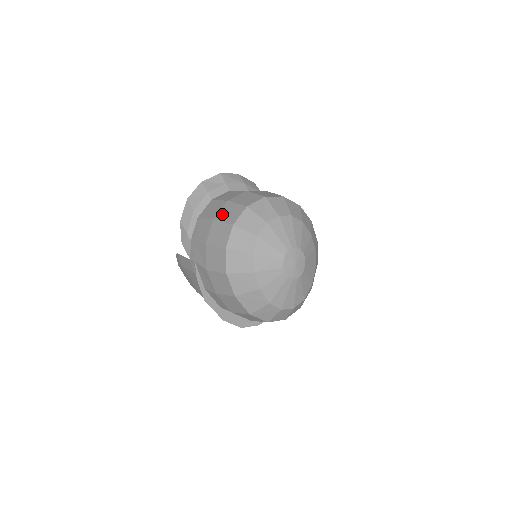
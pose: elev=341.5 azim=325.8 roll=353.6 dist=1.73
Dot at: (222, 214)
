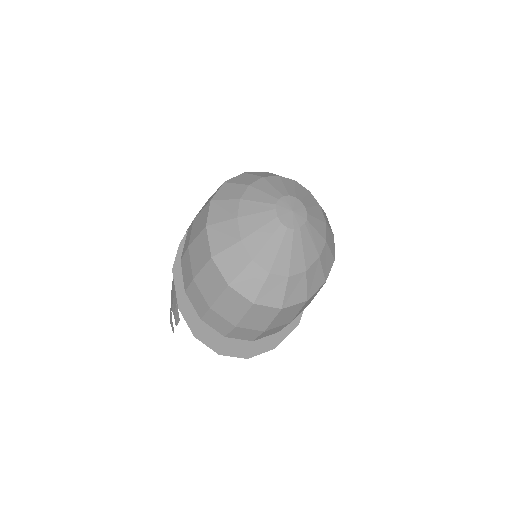
Dot at: occluded
